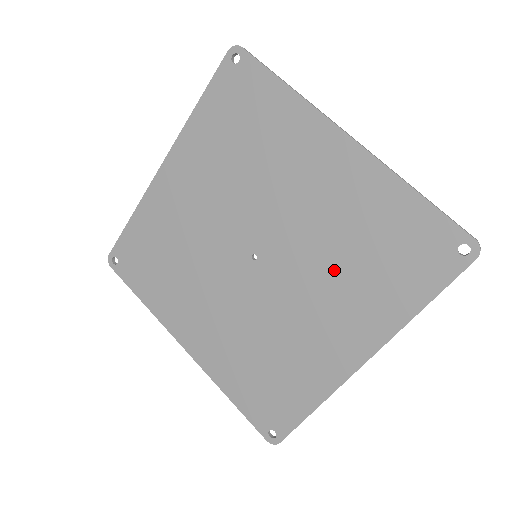
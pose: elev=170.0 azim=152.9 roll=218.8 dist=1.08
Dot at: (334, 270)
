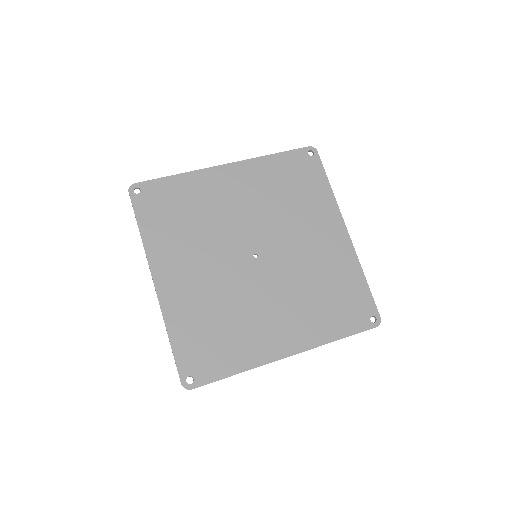
Dot at: (302, 292)
